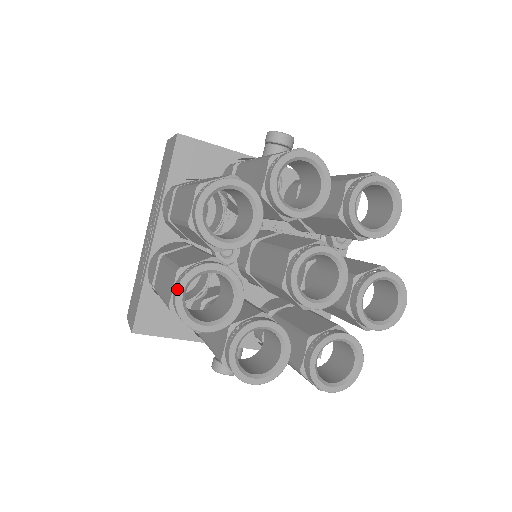
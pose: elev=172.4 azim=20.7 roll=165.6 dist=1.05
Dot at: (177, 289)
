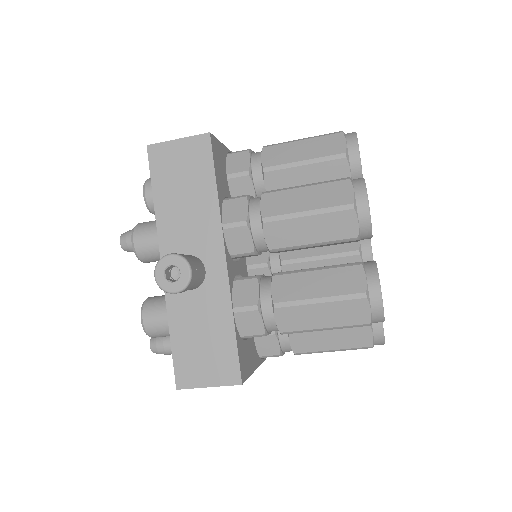
Dot at: occluded
